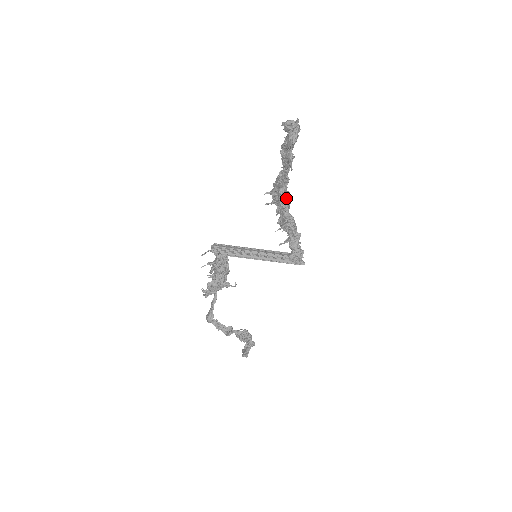
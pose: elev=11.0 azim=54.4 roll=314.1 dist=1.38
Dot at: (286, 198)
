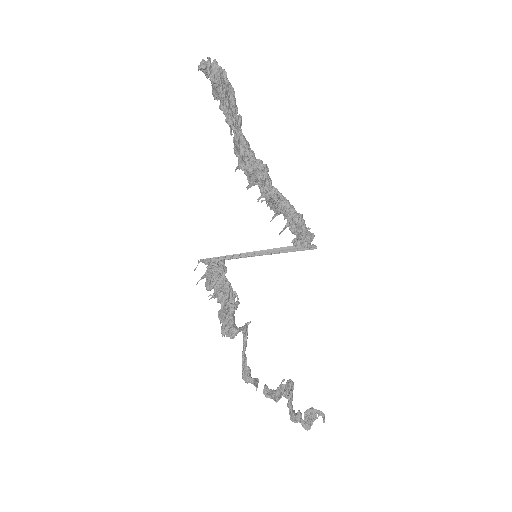
Dot at: (256, 165)
